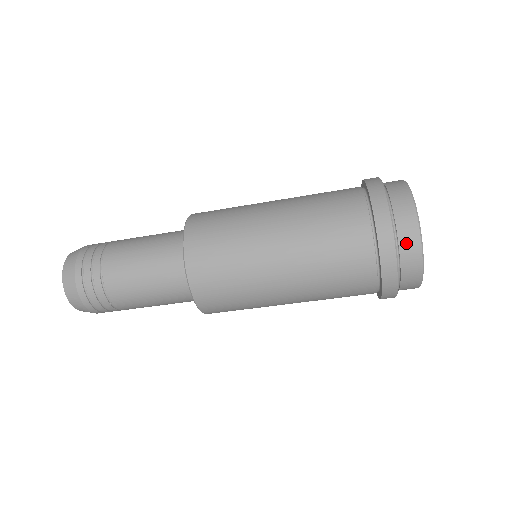
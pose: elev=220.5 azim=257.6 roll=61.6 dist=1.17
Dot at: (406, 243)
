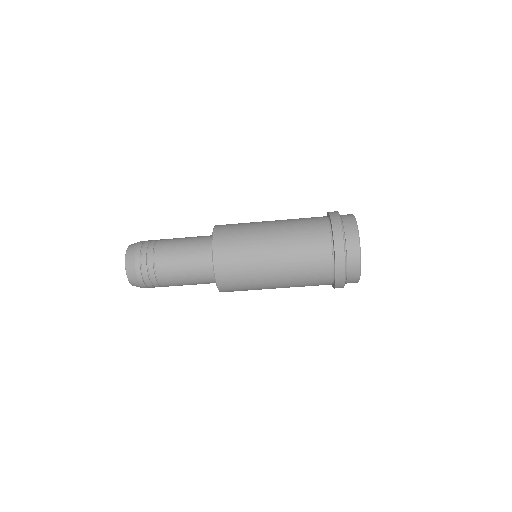
Dot at: (350, 236)
